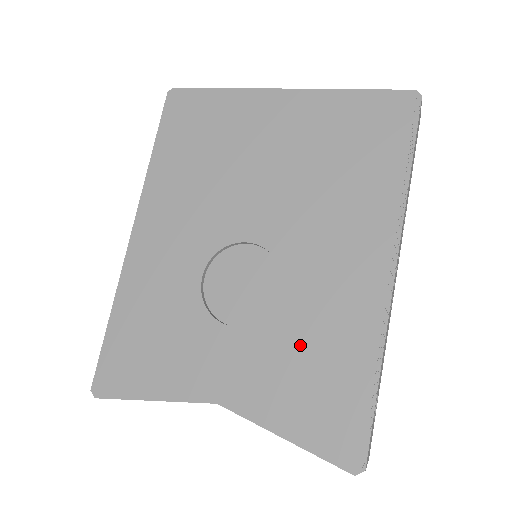
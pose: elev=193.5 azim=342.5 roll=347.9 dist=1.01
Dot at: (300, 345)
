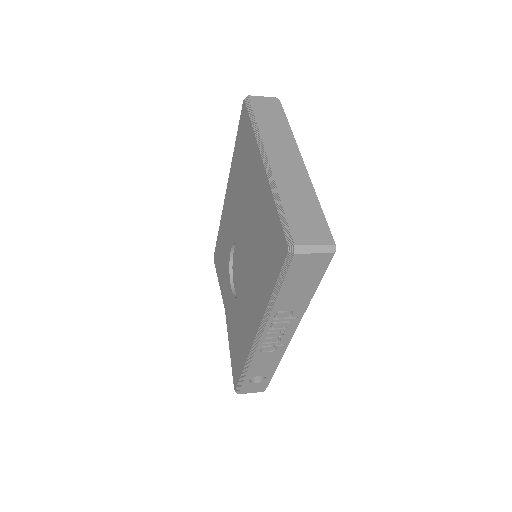
Dot at: (237, 325)
